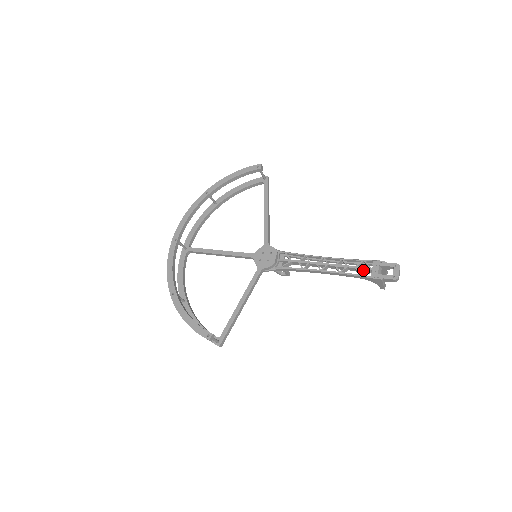
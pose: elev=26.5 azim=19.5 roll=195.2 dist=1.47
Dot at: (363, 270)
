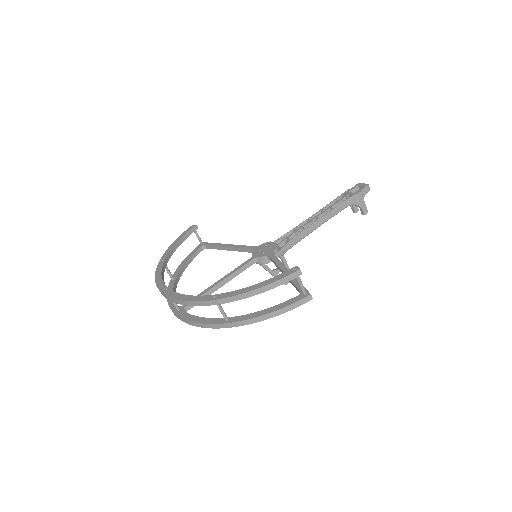
Dot at: (343, 201)
